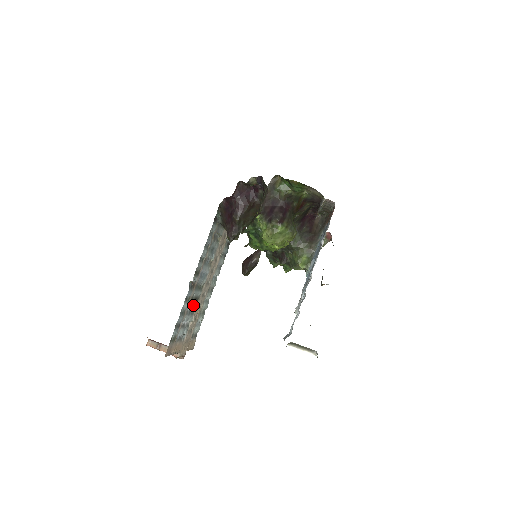
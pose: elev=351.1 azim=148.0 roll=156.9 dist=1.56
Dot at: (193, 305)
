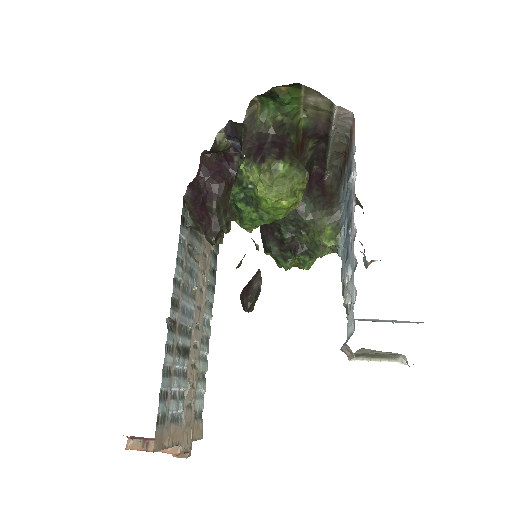
Dot at: (182, 361)
